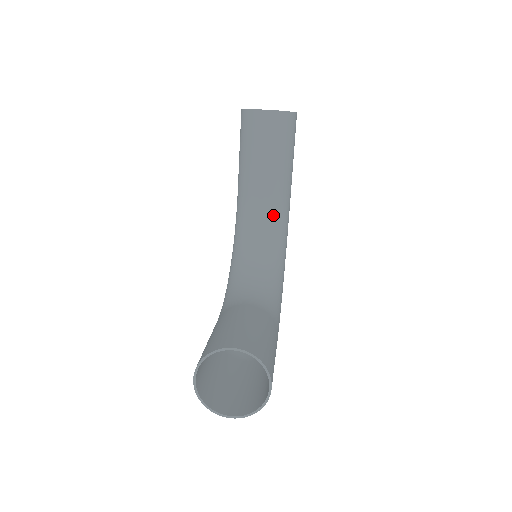
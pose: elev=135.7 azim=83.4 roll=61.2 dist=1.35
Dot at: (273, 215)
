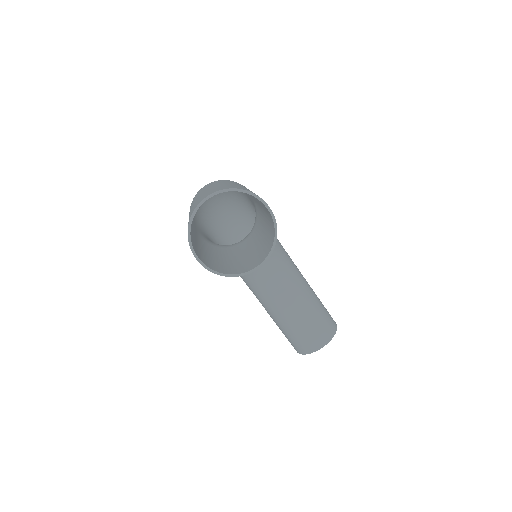
Dot at: occluded
